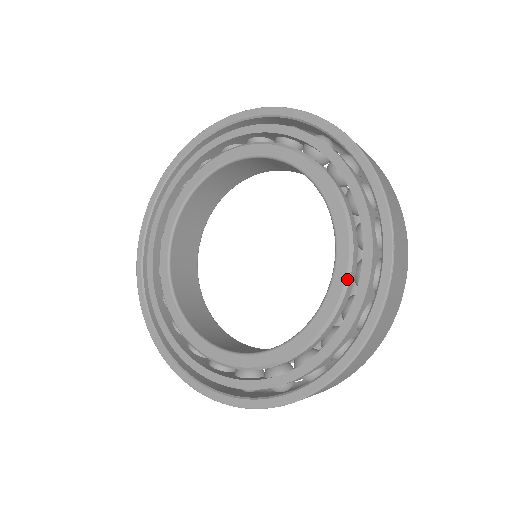
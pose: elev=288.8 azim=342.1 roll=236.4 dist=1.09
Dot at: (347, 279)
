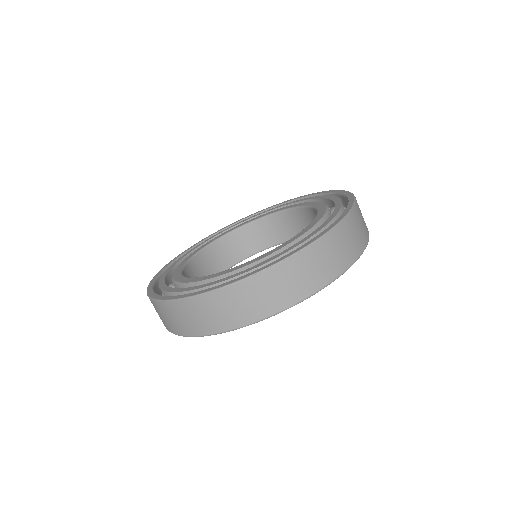
Dot at: (264, 259)
